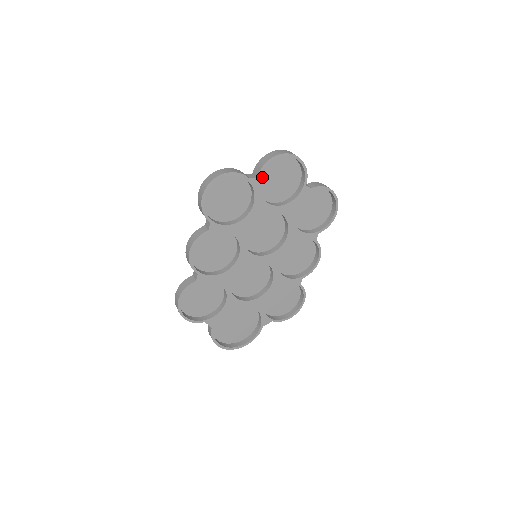
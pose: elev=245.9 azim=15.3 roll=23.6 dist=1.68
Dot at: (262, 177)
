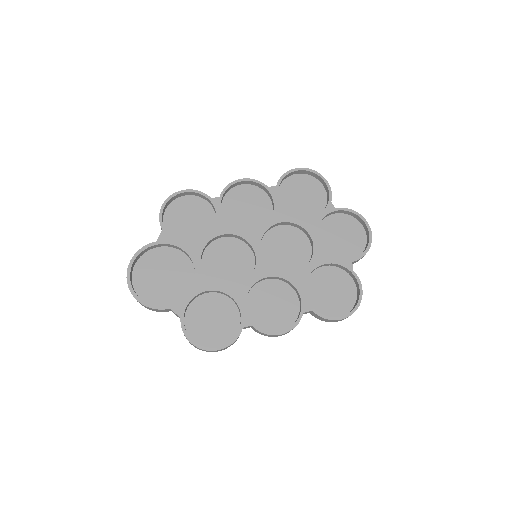
Dot at: (335, 220)
